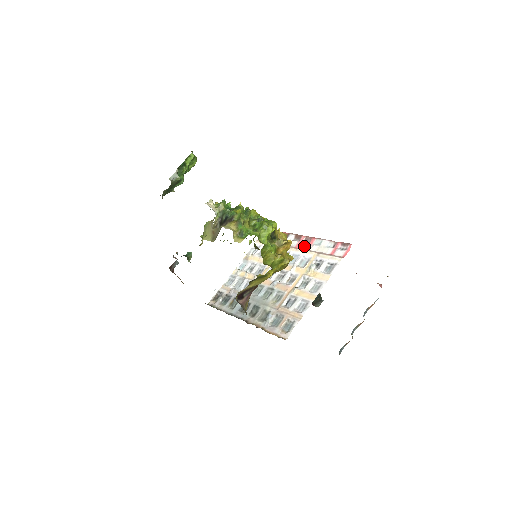
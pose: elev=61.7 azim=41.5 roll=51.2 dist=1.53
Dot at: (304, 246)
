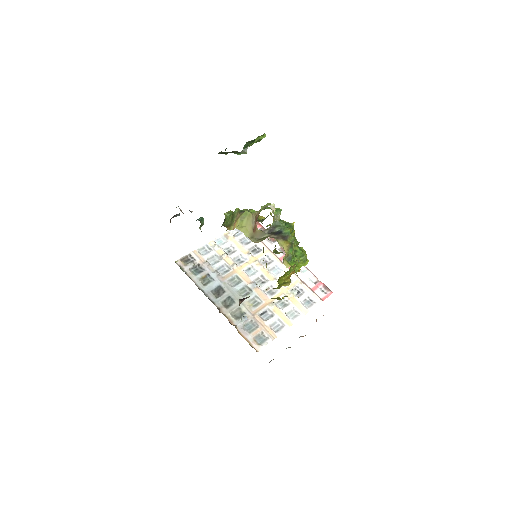
Dot at: occluded
